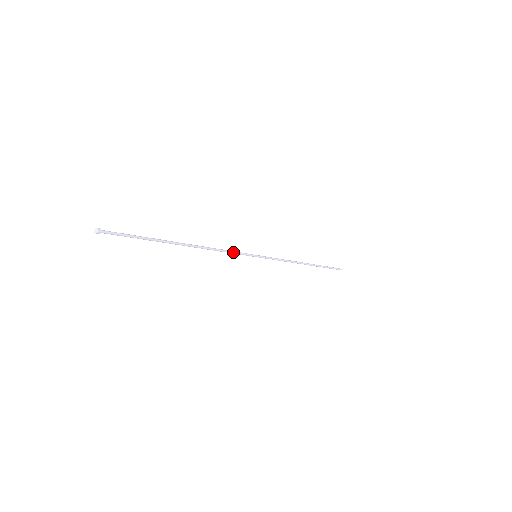
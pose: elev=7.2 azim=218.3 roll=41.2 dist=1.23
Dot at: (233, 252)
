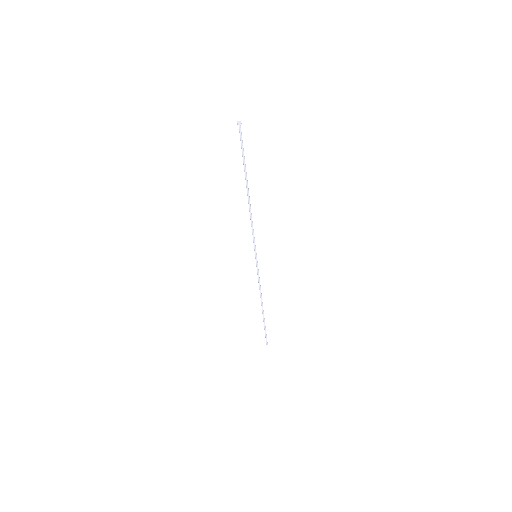
Dot at: occluded
